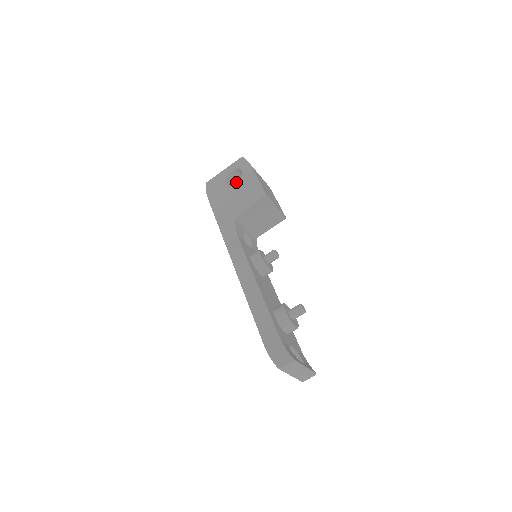
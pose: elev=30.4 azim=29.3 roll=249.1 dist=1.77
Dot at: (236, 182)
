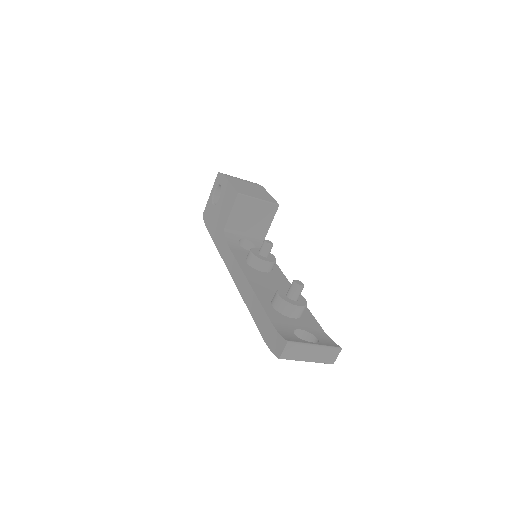
Dot at: occluded
